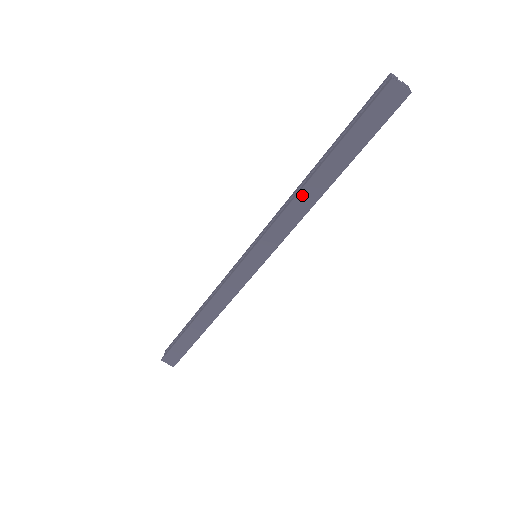
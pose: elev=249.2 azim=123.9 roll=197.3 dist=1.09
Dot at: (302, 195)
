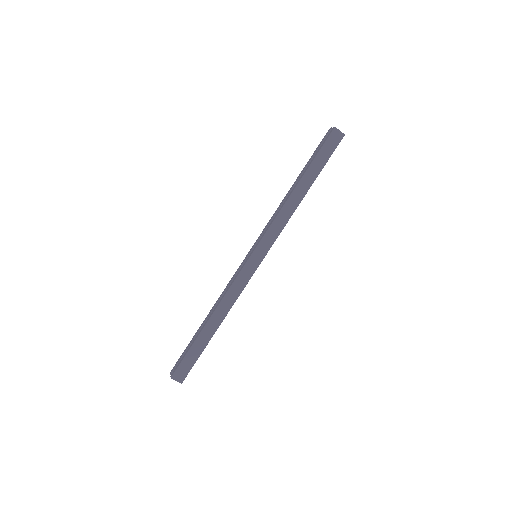
Dot at: (289, 201)
